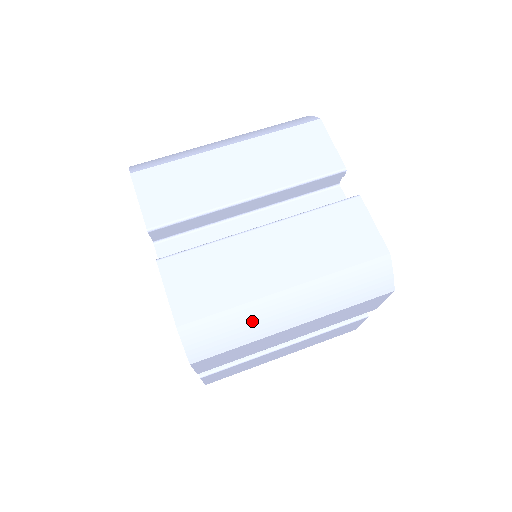
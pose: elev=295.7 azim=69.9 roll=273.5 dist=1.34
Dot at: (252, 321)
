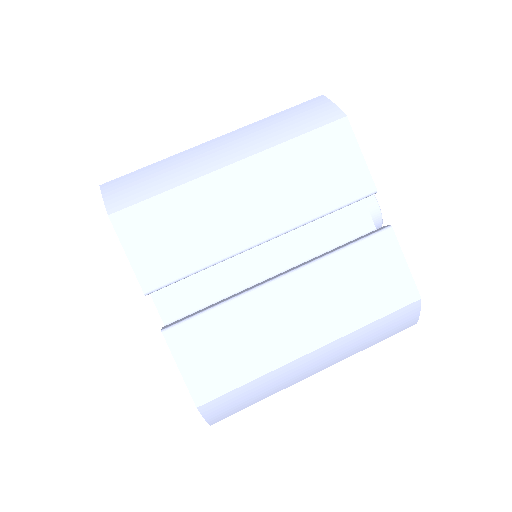
Dot at: (274, 383)
